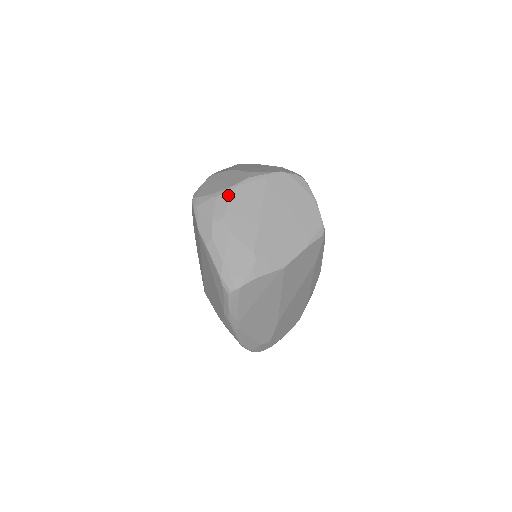
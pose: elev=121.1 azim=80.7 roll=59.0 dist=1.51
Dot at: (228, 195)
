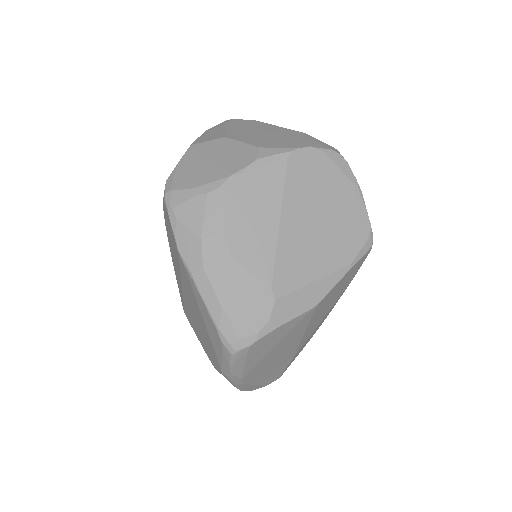
Dot at: (226, 191)
